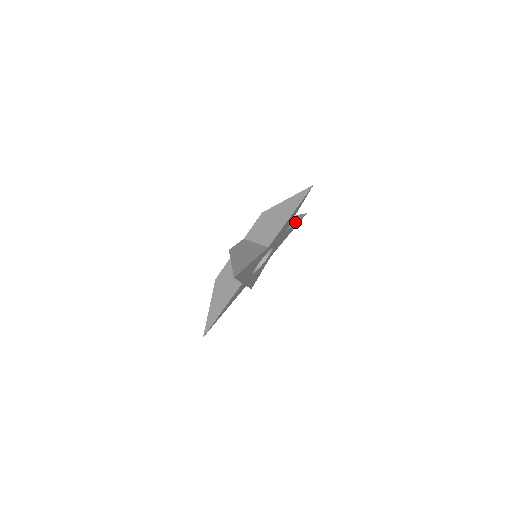
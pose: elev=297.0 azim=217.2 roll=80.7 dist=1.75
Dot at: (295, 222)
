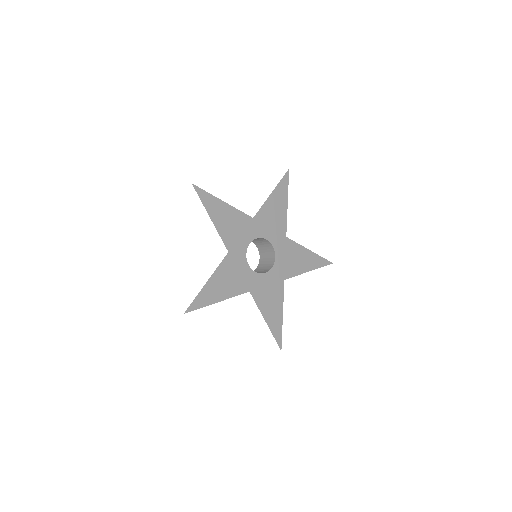
Dot at: (308, 250)
